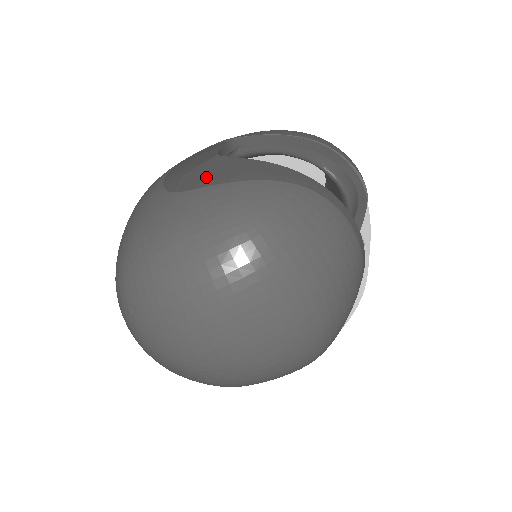
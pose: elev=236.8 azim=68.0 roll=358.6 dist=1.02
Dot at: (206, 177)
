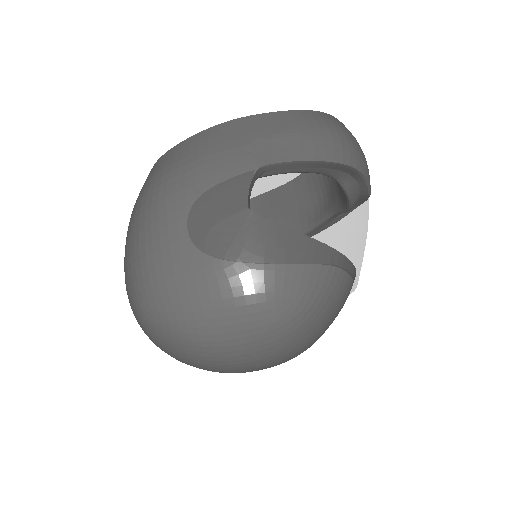
Dot at: (238, 250)
